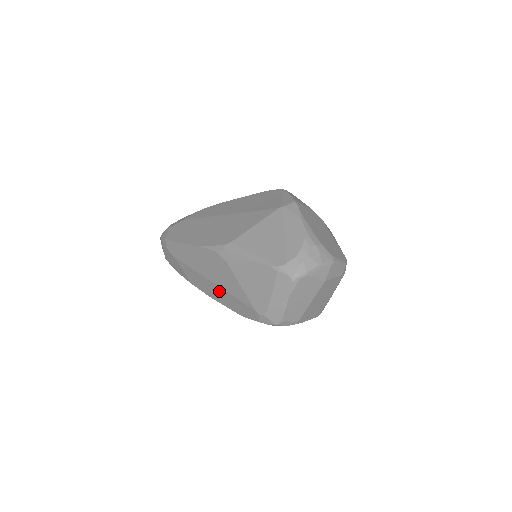
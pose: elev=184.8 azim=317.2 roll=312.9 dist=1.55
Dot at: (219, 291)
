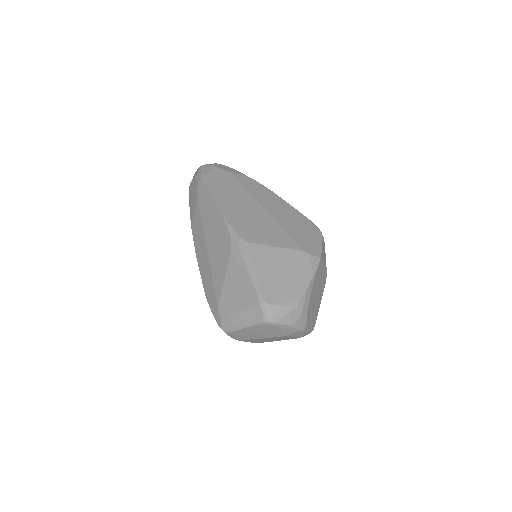
Dot at: (206, 260)
